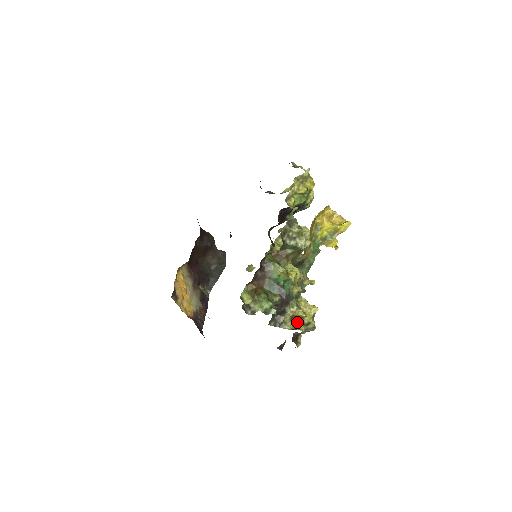
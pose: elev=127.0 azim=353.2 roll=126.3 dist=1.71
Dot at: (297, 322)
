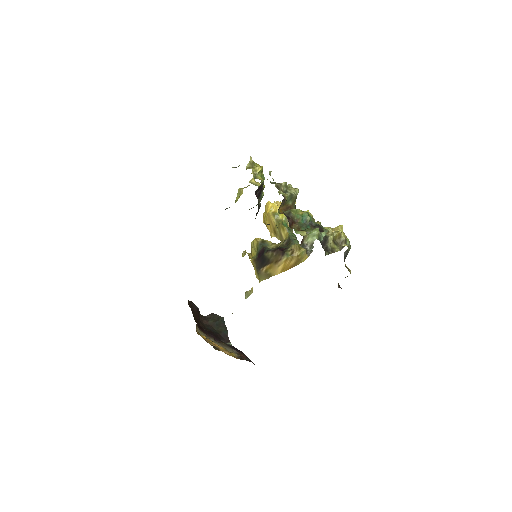
Dot at: (338, 244)
